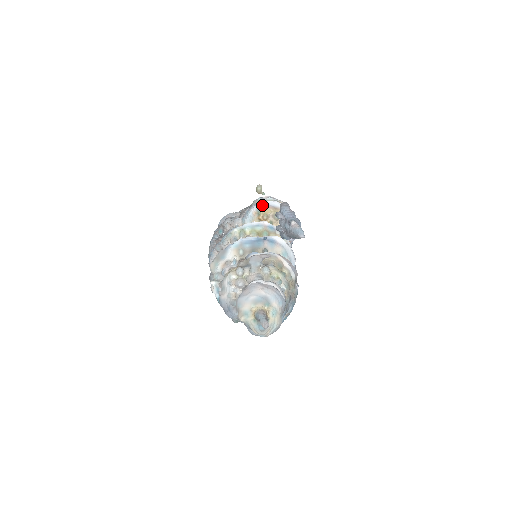
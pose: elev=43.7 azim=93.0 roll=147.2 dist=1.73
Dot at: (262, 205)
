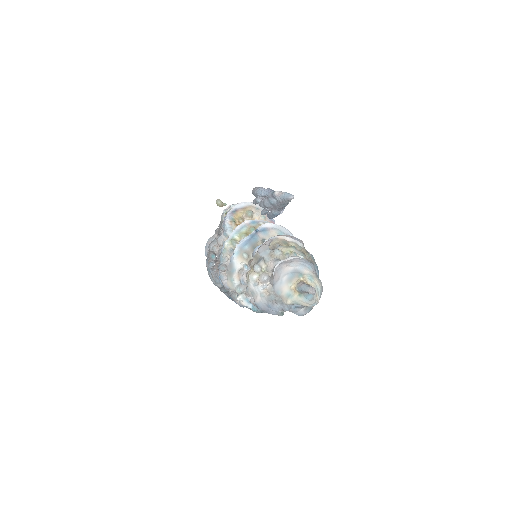
Dot at: (231, 213)
